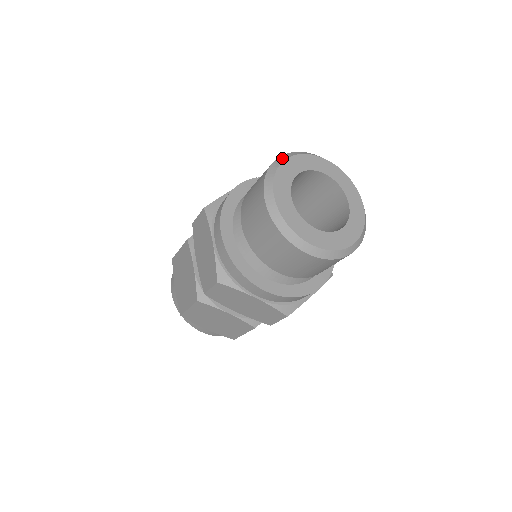
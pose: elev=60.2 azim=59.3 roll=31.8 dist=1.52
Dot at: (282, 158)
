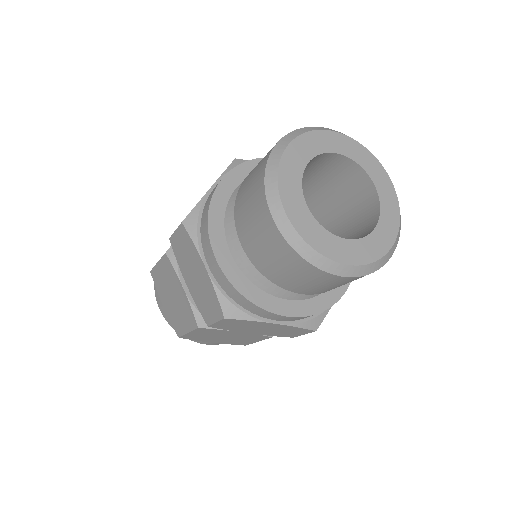
Dot at: occluded
